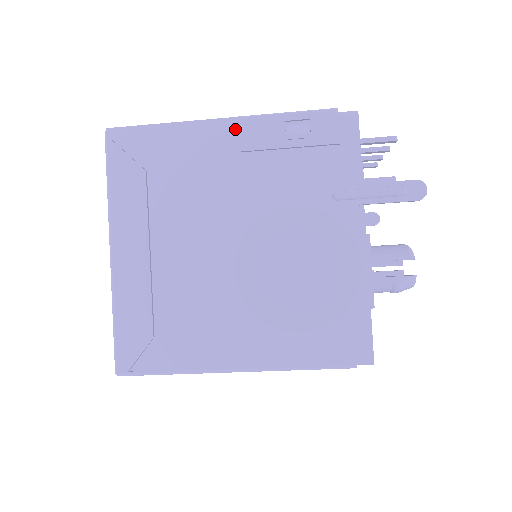
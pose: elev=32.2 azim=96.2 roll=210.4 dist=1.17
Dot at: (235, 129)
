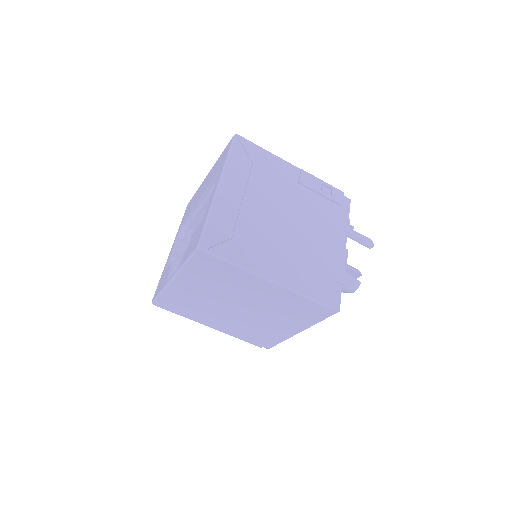
Dot at: (298, 173)
